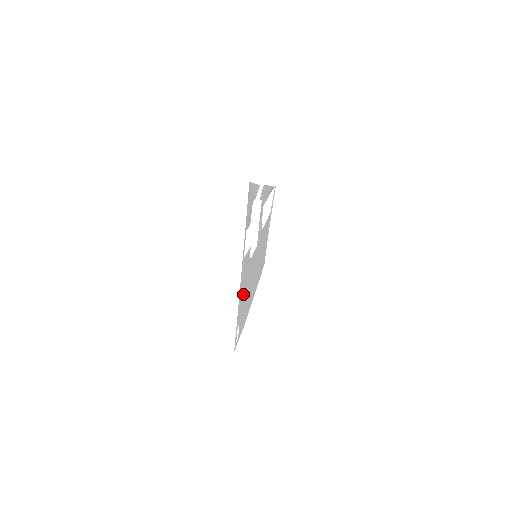
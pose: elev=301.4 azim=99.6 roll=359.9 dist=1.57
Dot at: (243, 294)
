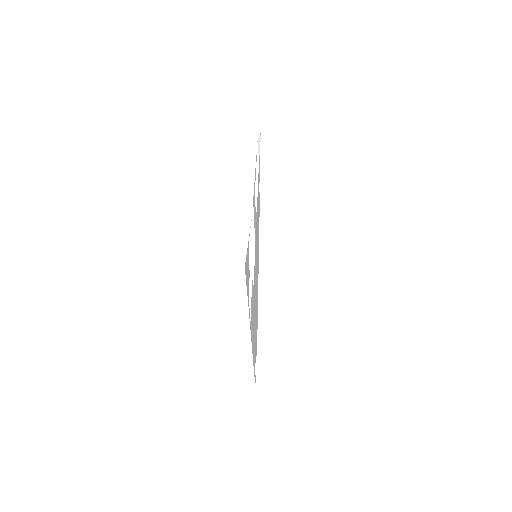
Dot at: occluded
